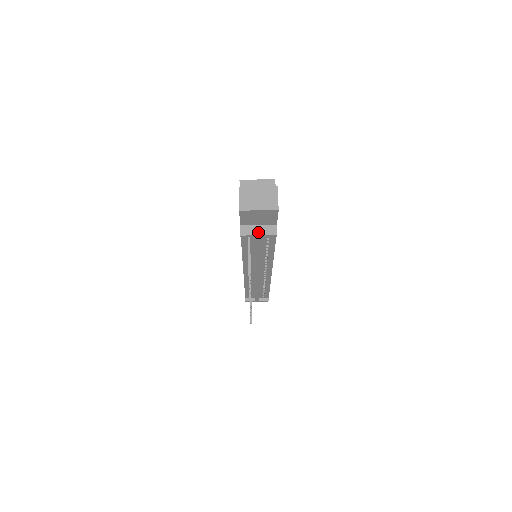
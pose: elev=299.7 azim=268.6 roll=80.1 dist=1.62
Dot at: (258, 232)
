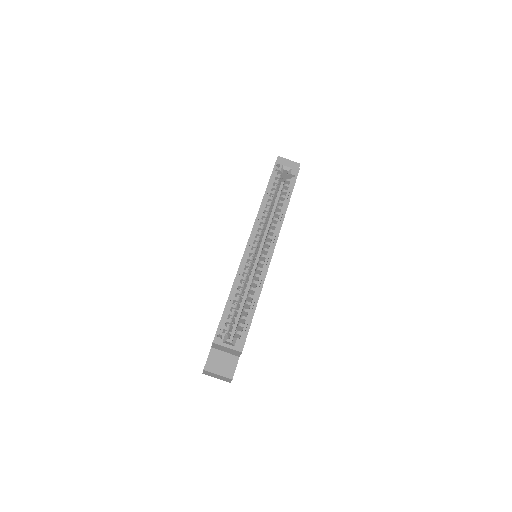
Dot at: occluded
